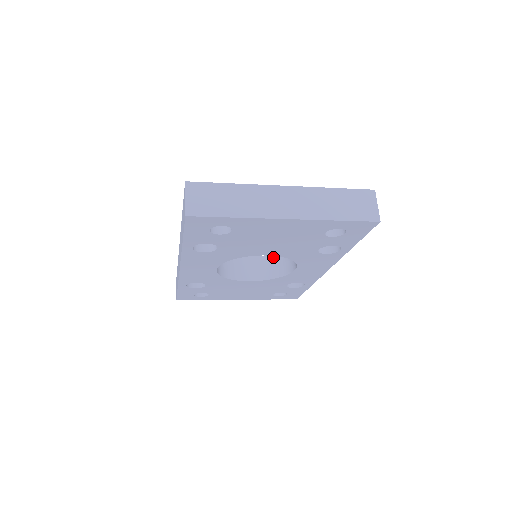
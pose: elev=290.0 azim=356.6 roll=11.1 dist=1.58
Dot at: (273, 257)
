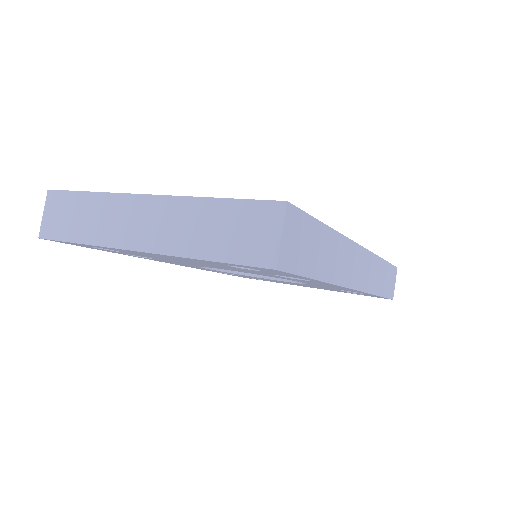
Dot at: occluded
